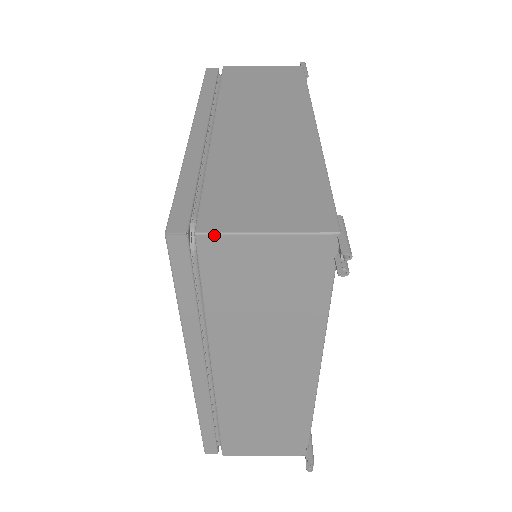
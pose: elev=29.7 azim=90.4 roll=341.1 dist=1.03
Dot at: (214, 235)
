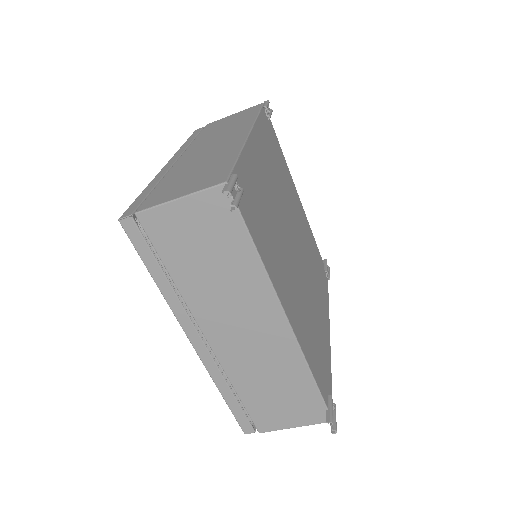
Dot at: (146, 211)
